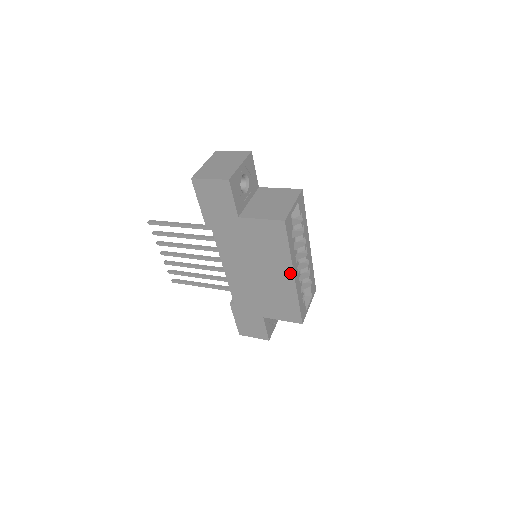
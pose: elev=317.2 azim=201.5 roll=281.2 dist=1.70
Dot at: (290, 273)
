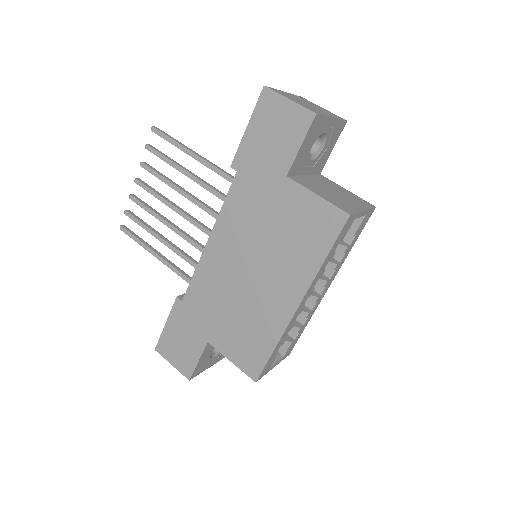
Dot at: (297, 297)
